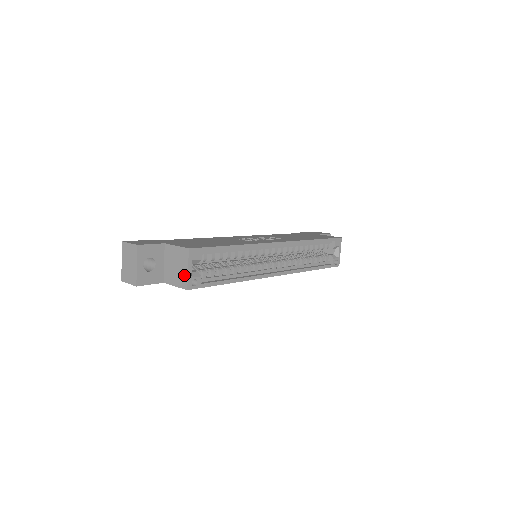
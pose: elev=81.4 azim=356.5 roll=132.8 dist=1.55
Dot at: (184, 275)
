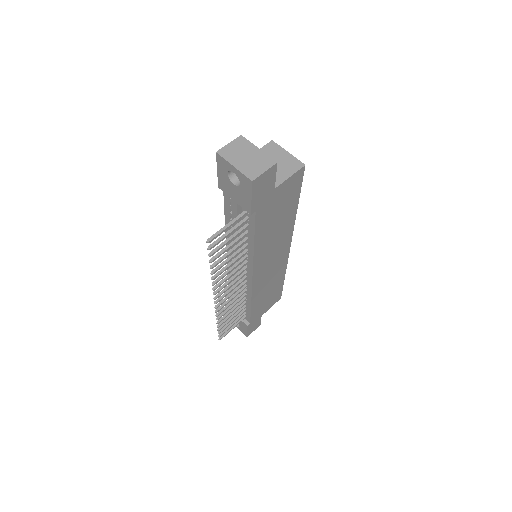
Dot at: (290, 159)
